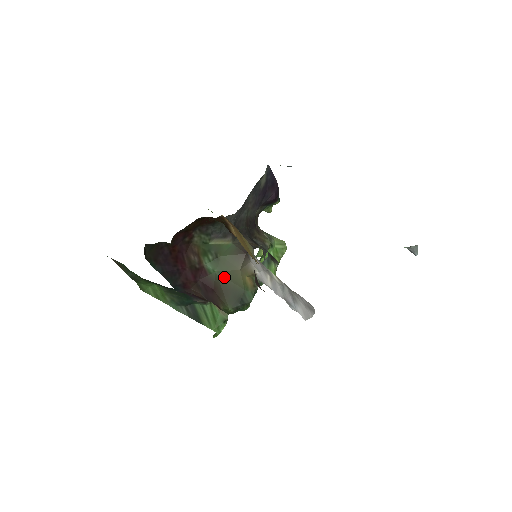
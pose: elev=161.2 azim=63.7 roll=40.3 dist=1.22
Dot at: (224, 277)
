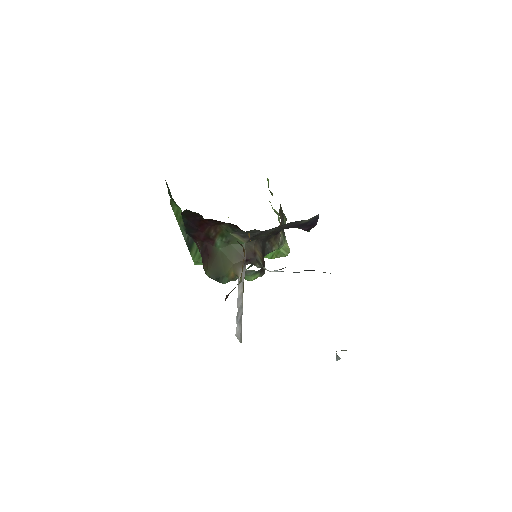
Dot at: (221, 257)
